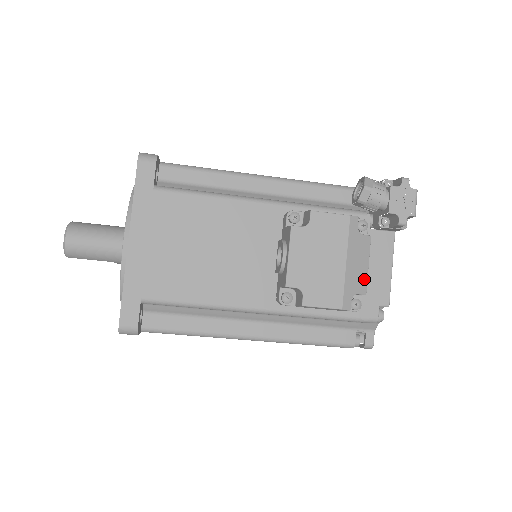
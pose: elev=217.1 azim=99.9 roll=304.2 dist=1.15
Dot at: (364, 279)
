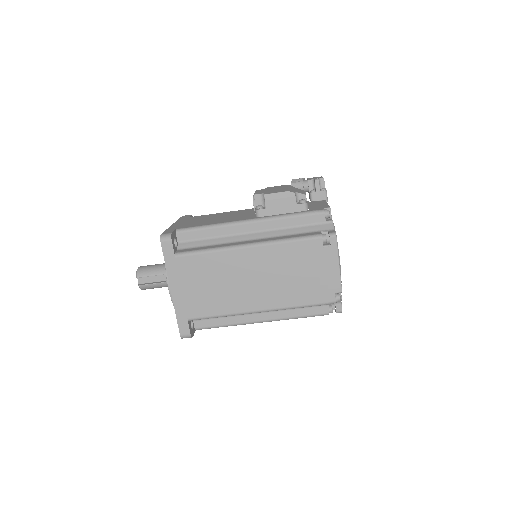
Dot at: (303, 193)
